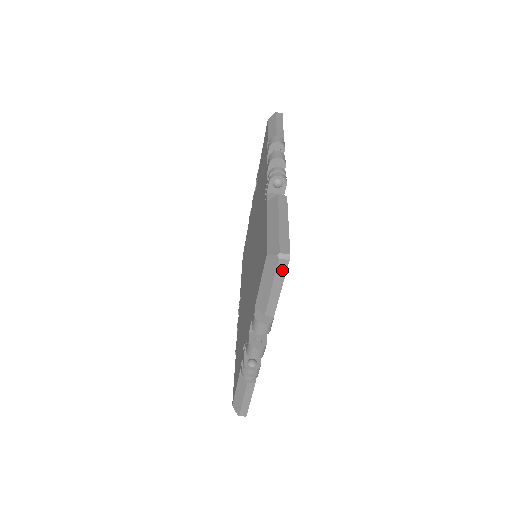
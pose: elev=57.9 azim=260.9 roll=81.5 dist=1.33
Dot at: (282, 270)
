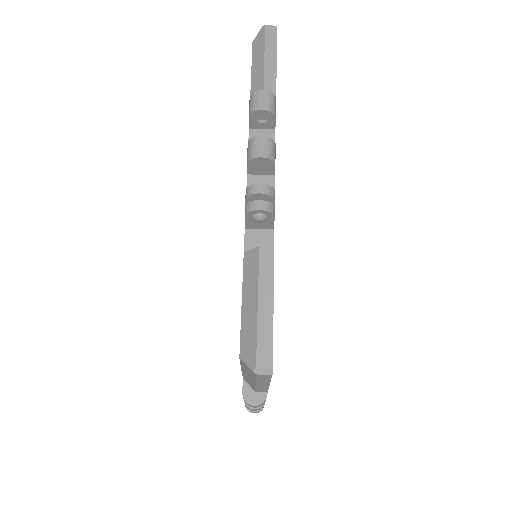
Dot at: (272, 38)
